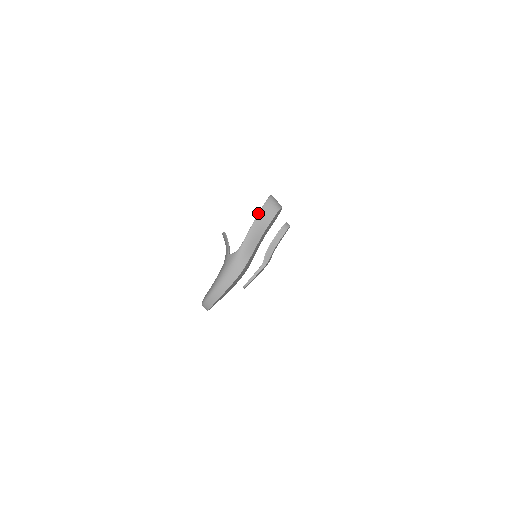
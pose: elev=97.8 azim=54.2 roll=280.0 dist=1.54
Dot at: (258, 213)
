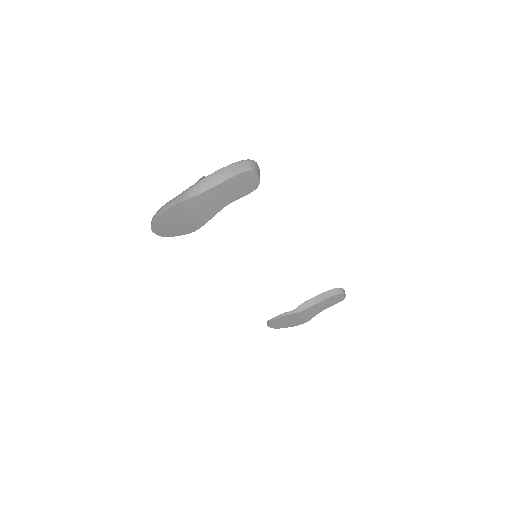
Dot at: (230, 164)
